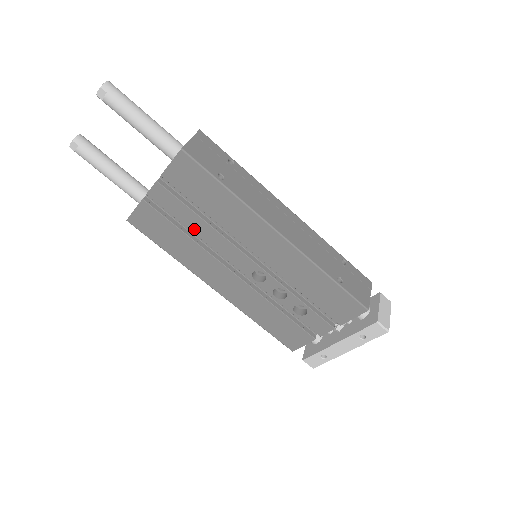
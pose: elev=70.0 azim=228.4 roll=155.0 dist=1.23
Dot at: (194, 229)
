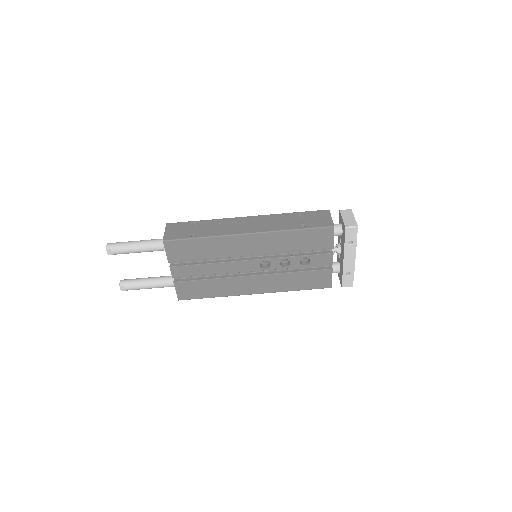
Dot at: (210, 273)
